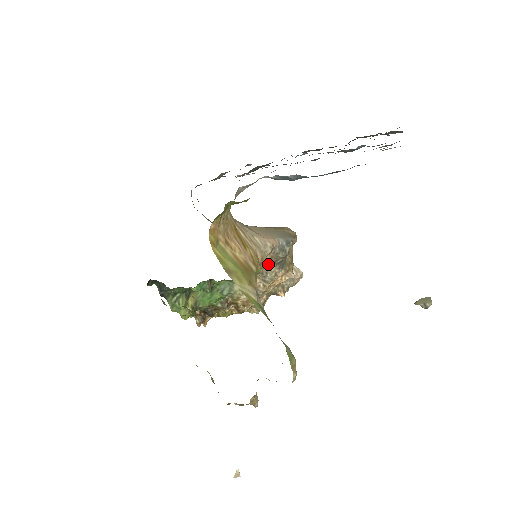
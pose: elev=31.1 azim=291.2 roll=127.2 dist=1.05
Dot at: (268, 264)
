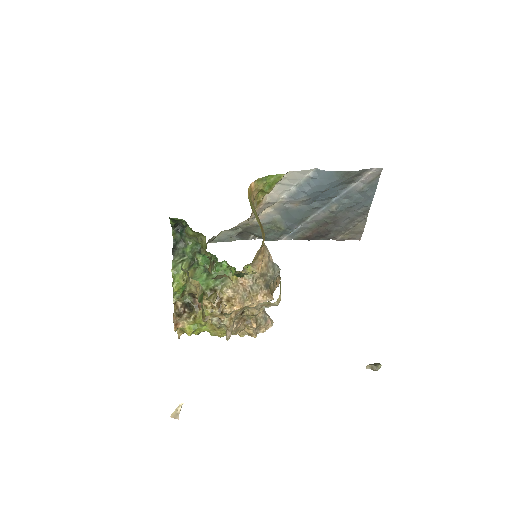
Dot at: (261, 269)
